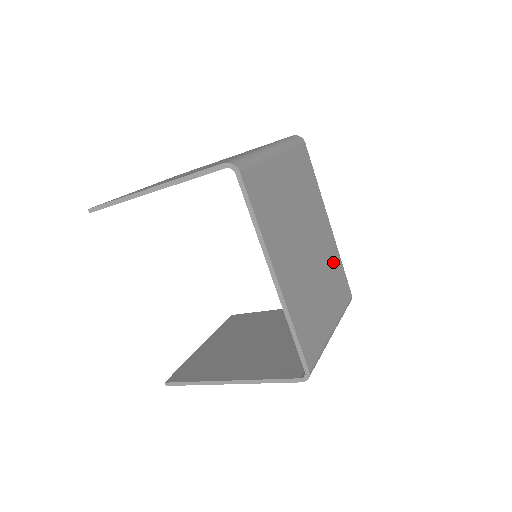
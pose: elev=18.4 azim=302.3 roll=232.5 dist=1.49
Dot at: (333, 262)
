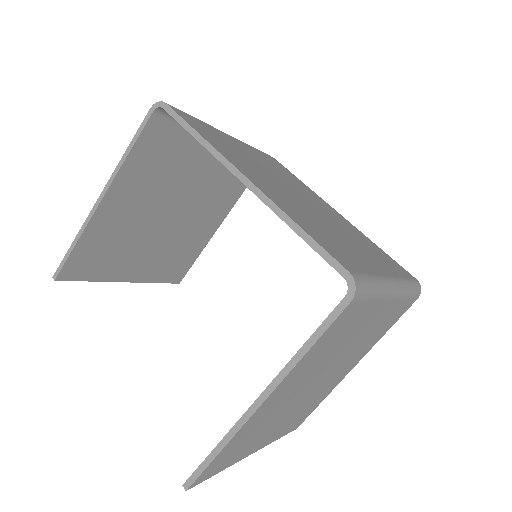
Dot at: (360, 237)
